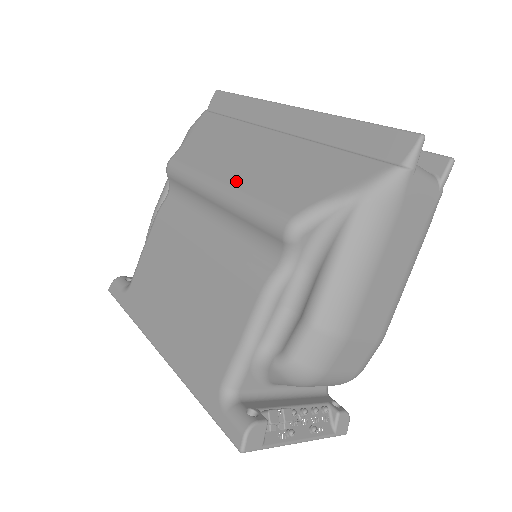
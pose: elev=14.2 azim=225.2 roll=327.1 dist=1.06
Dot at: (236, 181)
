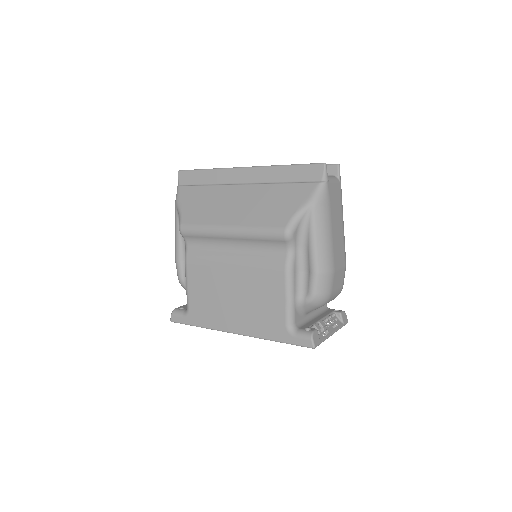
Dot at: (238, 222)
